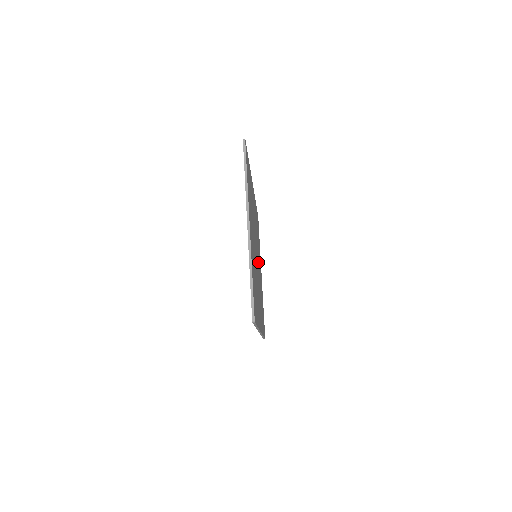
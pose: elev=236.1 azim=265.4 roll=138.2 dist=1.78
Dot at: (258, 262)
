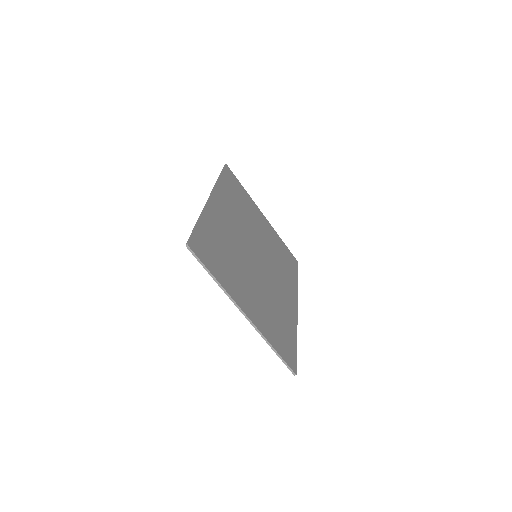
Dot at: (258, 243)
